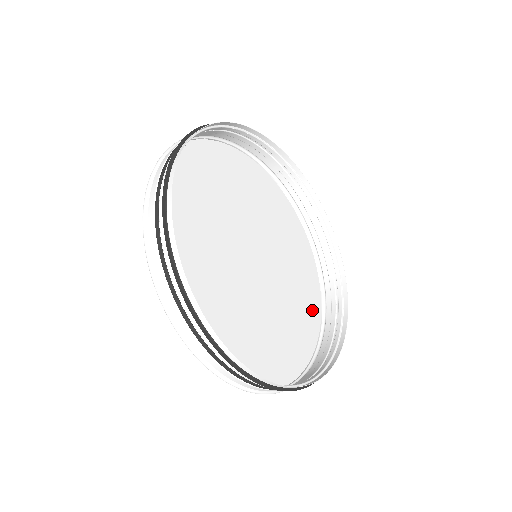
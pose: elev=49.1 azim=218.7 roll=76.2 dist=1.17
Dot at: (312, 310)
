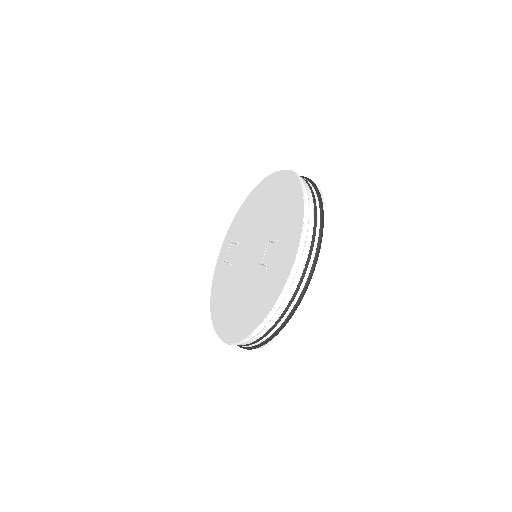
Dot at: (226, 327)
